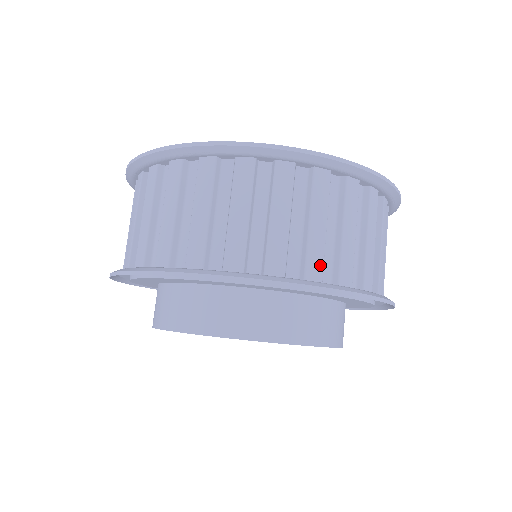
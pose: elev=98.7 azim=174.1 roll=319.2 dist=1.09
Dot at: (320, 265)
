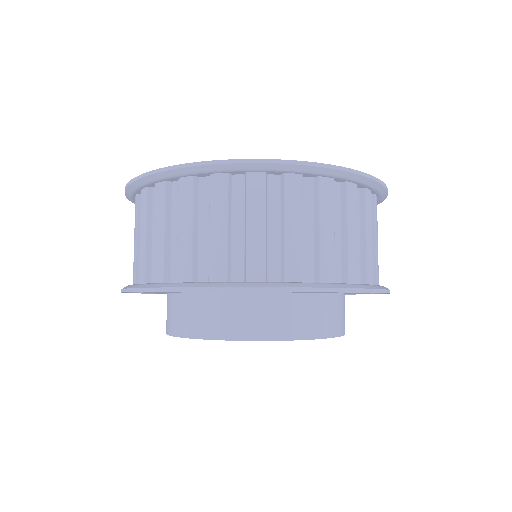
Dot at: (188, 266)
